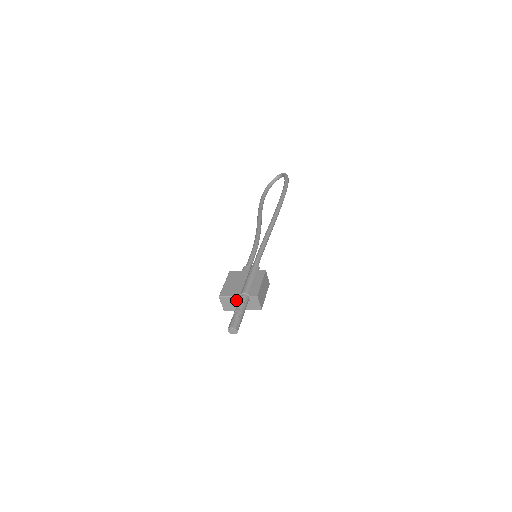
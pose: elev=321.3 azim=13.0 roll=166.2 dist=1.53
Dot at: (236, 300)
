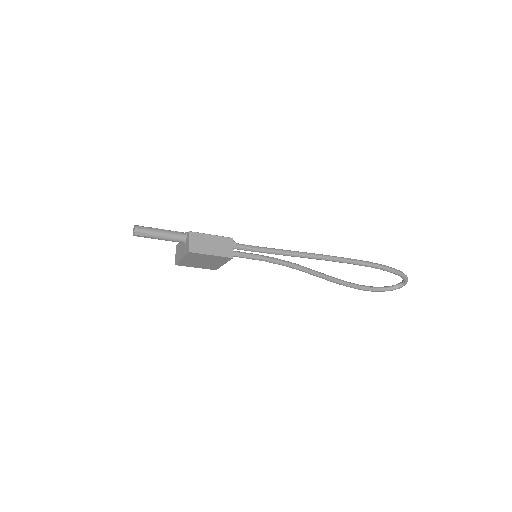
Dot at: (181, 245)
